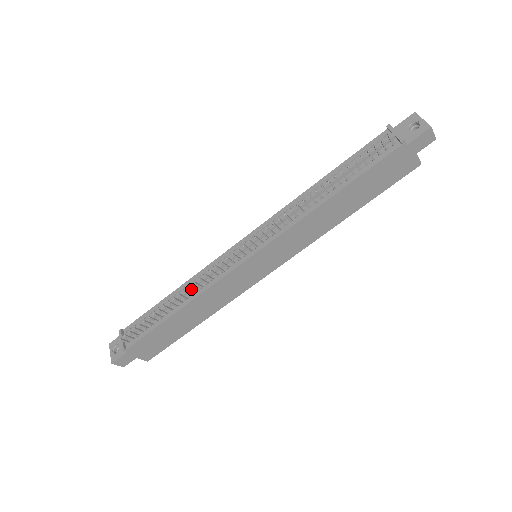
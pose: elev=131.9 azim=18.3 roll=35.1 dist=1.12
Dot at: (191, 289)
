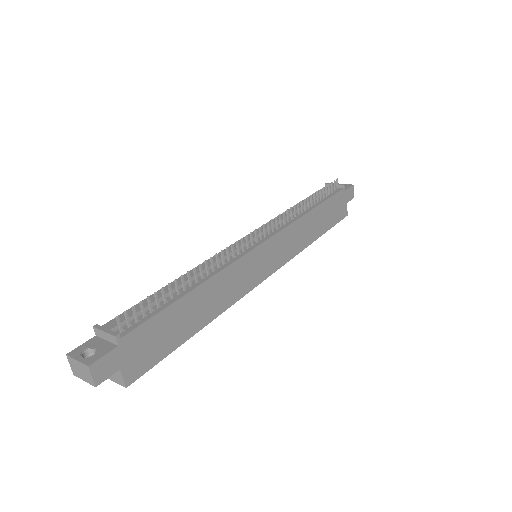
Dot at: (205, 269)
